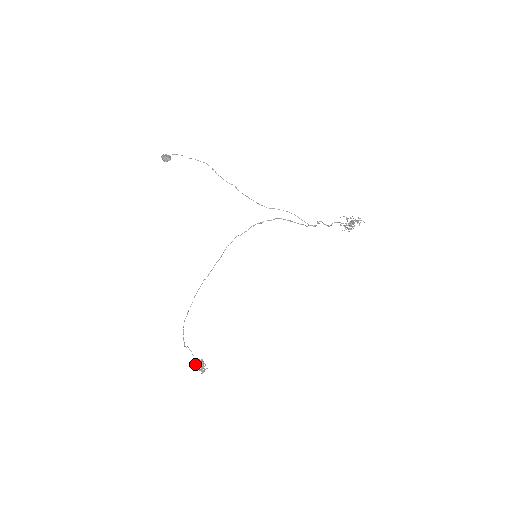
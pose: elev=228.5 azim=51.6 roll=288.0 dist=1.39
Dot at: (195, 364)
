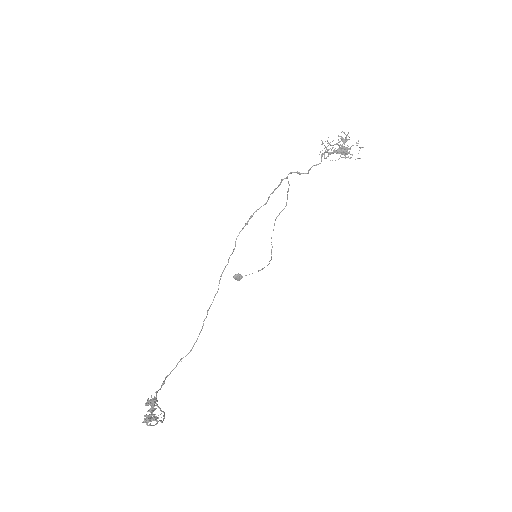
Dot at: occluded
